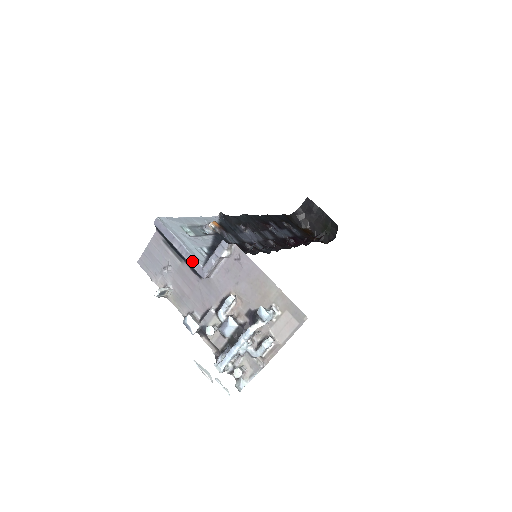
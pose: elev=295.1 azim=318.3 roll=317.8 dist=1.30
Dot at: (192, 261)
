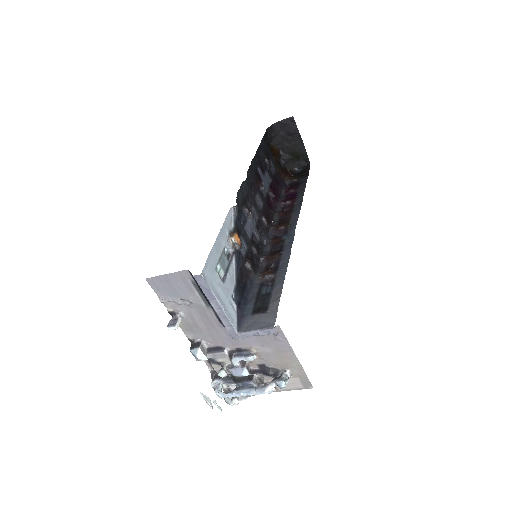
Dot at: (228, 324)
